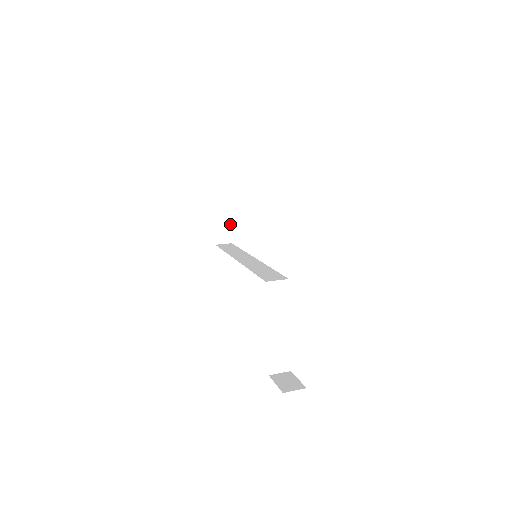
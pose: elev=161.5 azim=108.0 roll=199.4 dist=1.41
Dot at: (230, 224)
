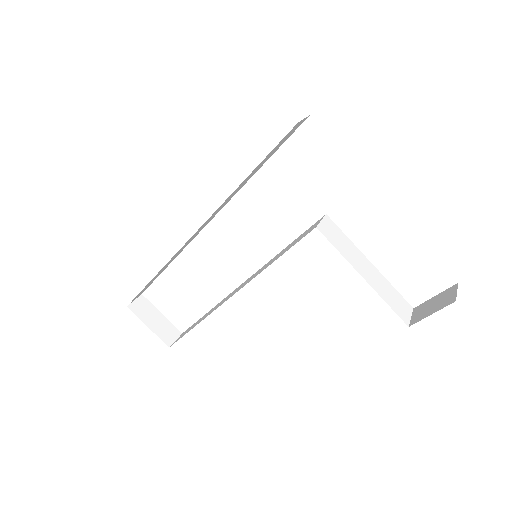
Dot at: (163, 316)
